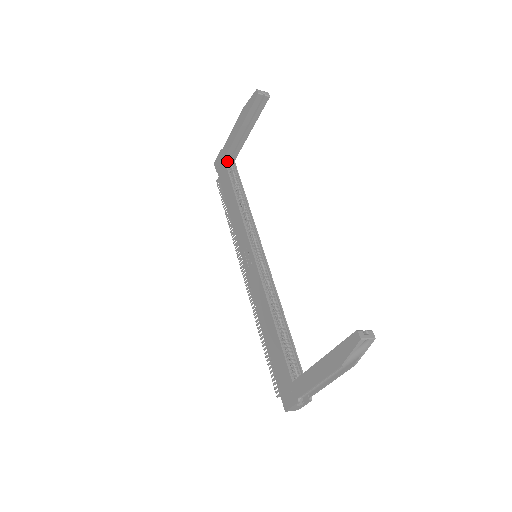
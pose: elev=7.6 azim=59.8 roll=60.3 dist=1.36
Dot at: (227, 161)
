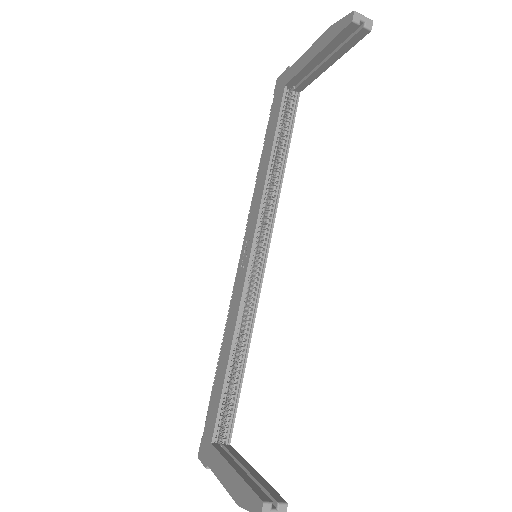
Dot at: occluded
